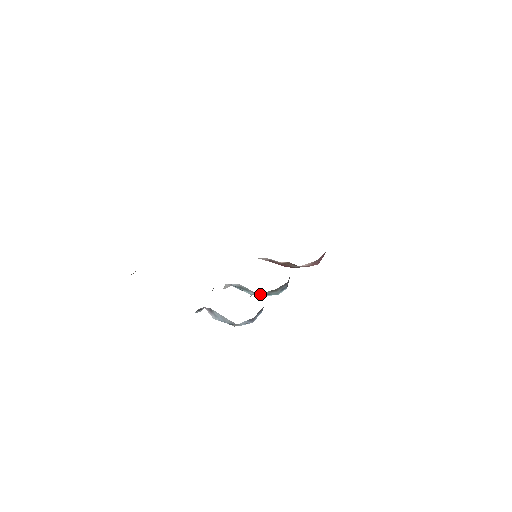
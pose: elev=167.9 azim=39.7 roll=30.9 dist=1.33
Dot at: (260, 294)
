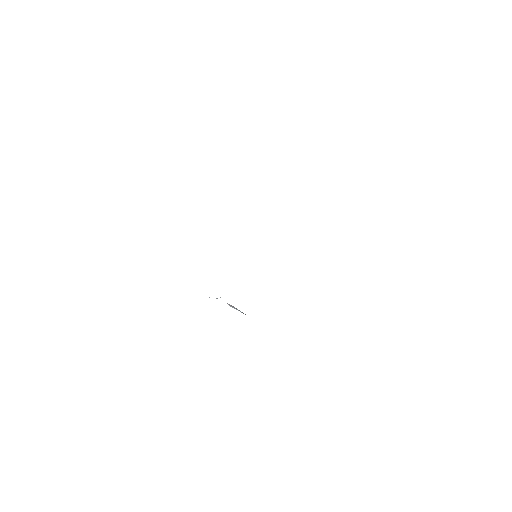
Dot at: occluded
